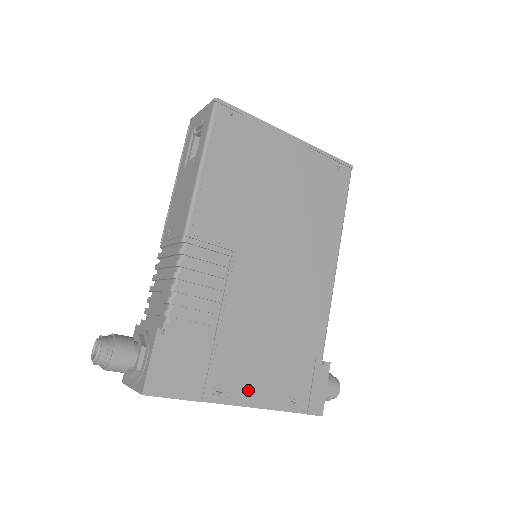
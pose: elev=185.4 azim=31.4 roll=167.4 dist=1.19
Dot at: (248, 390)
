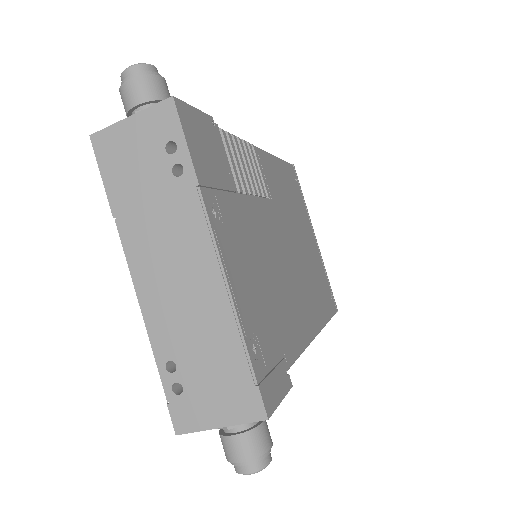
Dot at: (231, 258)
